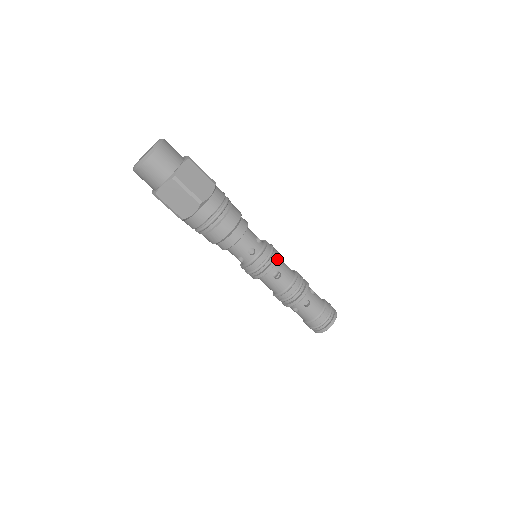
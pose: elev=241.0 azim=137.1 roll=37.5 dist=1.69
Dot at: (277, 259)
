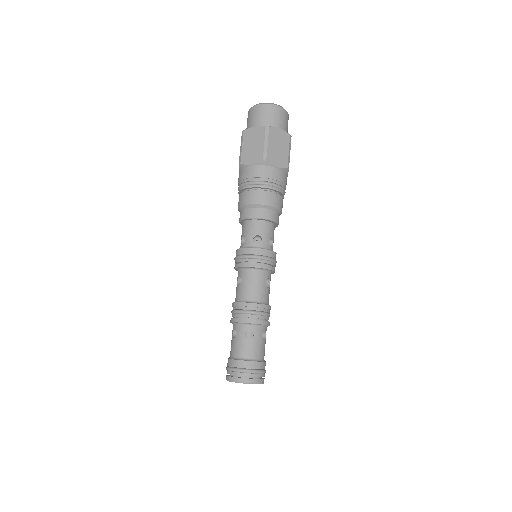
Dot at: (274, 272)
